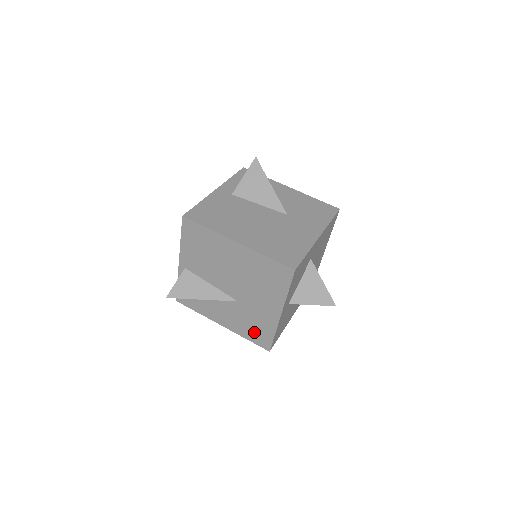
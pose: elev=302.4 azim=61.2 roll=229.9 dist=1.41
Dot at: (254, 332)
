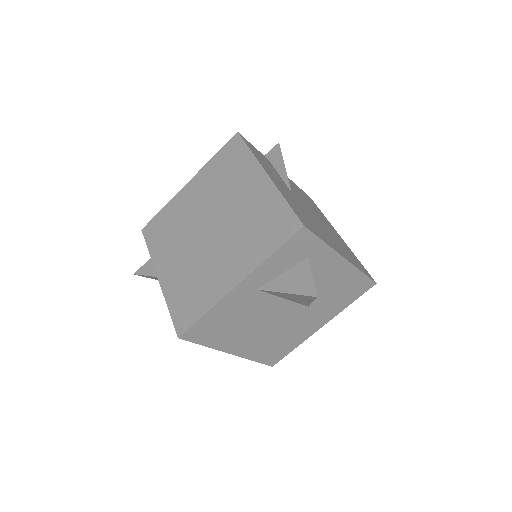
Dot at: occluded
